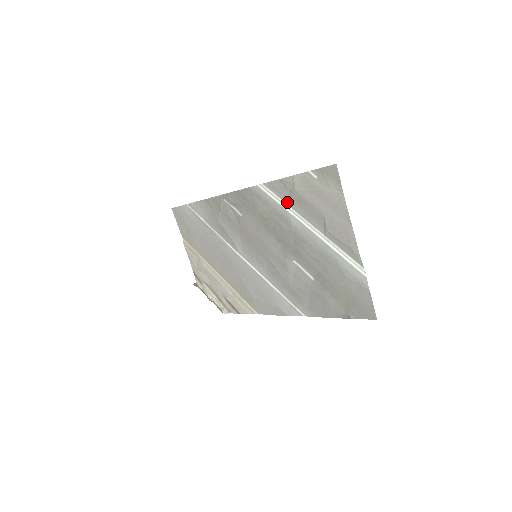
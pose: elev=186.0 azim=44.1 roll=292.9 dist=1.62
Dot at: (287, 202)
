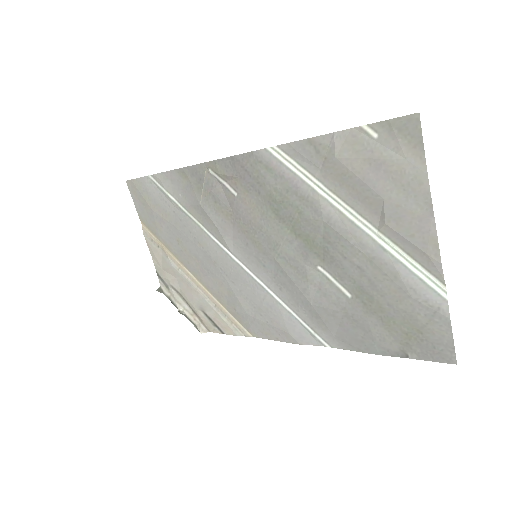
Dot at: (317, 176)
